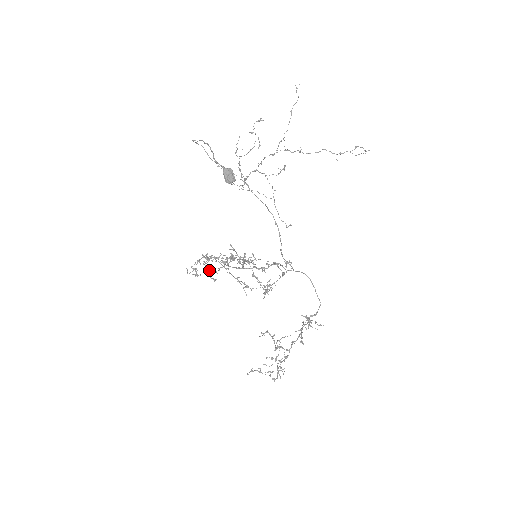
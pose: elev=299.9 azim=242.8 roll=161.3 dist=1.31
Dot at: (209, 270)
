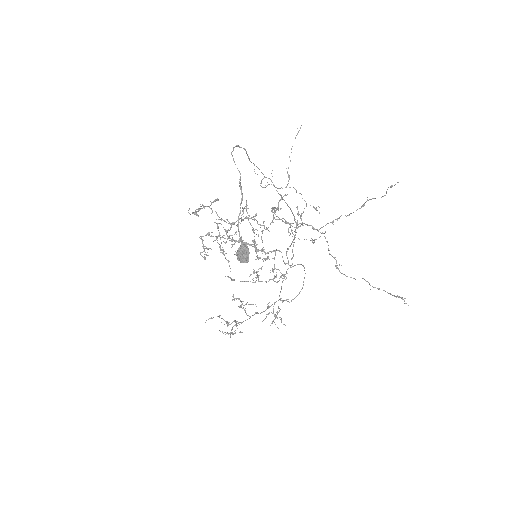
Dot at: (203, 248)
